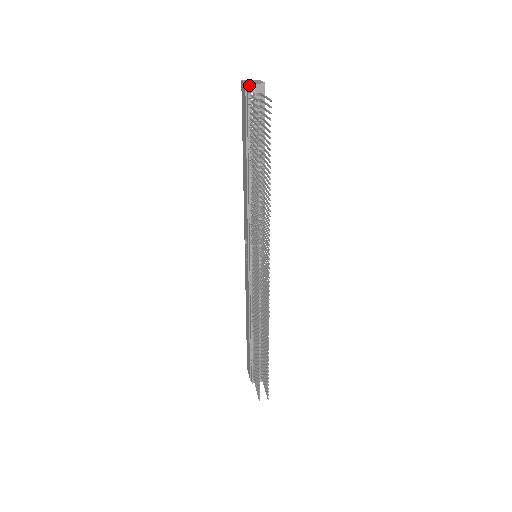
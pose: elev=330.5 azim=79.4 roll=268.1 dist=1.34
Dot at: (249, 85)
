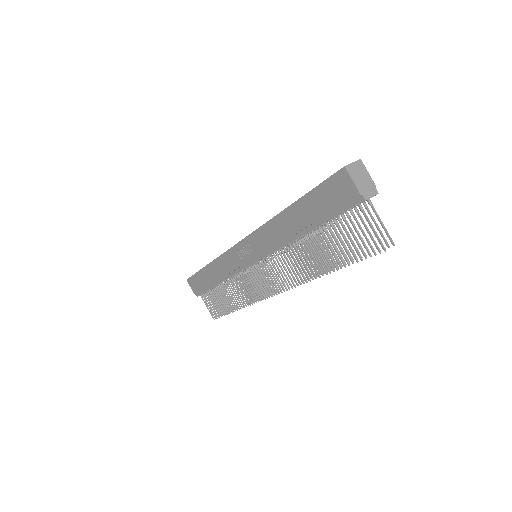
Dot at: occluded
